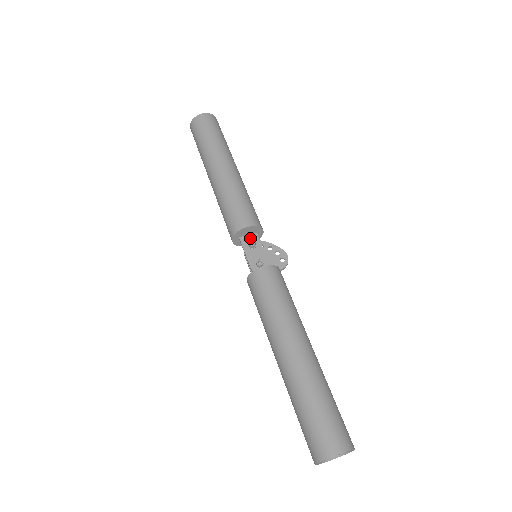
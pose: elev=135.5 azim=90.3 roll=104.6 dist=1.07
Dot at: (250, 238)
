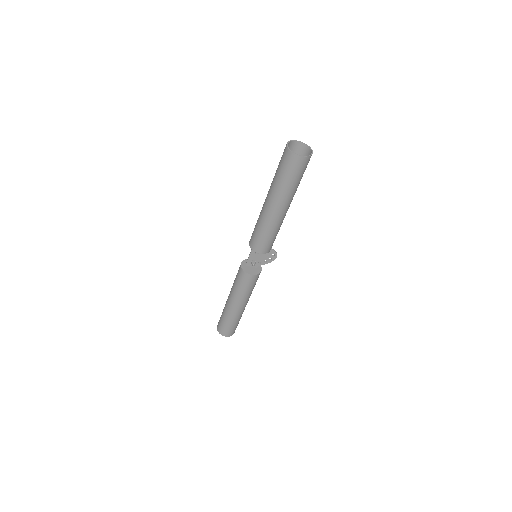
Dot at: occluded
